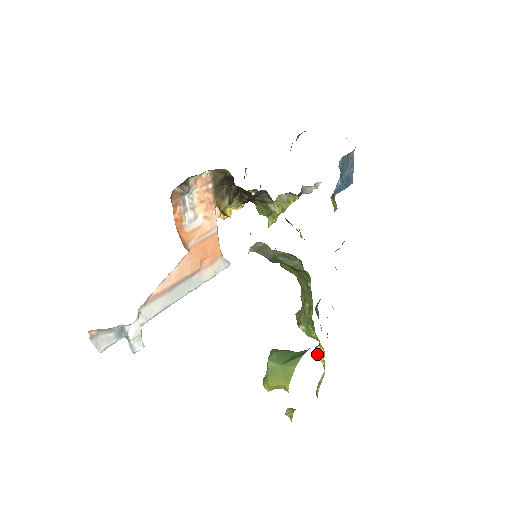
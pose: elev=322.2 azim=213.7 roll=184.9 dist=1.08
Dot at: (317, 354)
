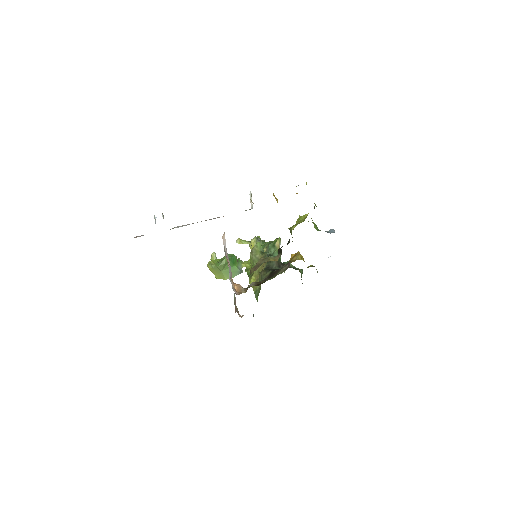
Dot at: (252, 245)
